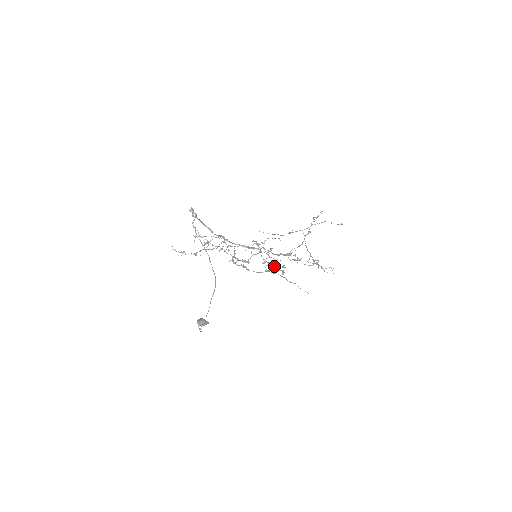
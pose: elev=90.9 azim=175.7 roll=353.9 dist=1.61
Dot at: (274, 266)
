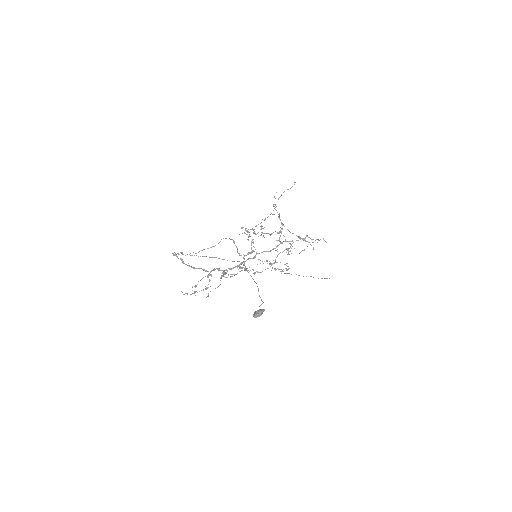
Dot at: occluded
